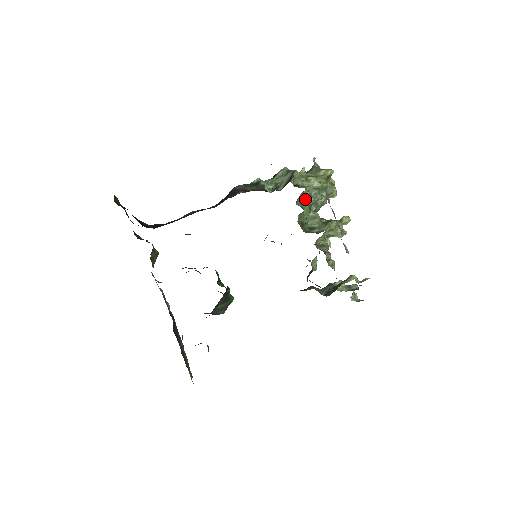
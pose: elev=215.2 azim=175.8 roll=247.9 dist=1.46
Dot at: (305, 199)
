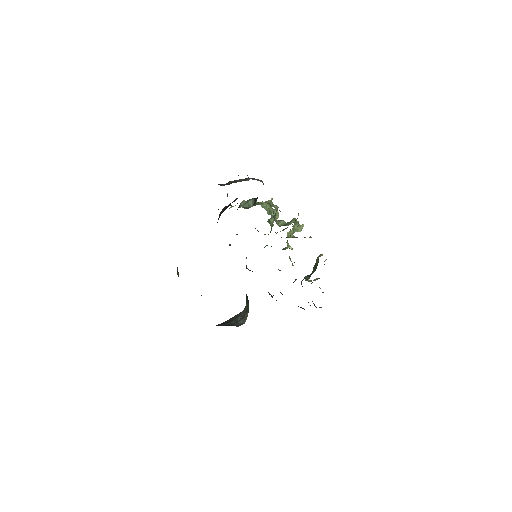
Dot at: (272, 206)
